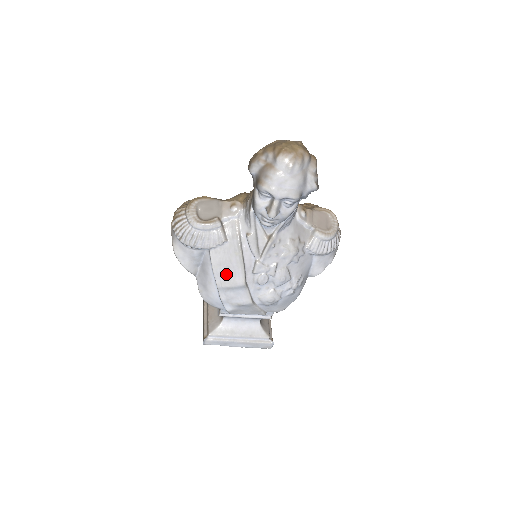
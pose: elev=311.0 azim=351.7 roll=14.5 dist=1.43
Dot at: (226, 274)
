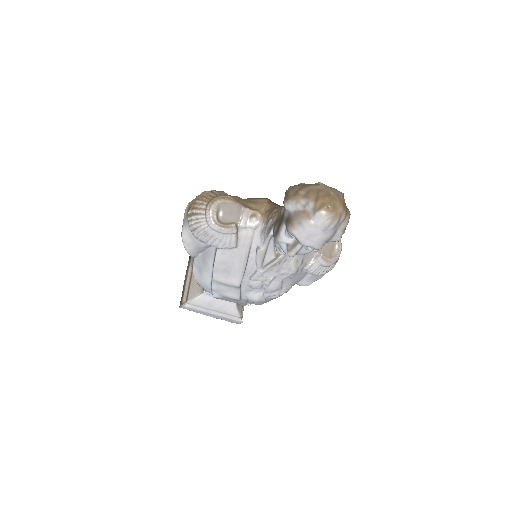
Dot at: (225, 272)
